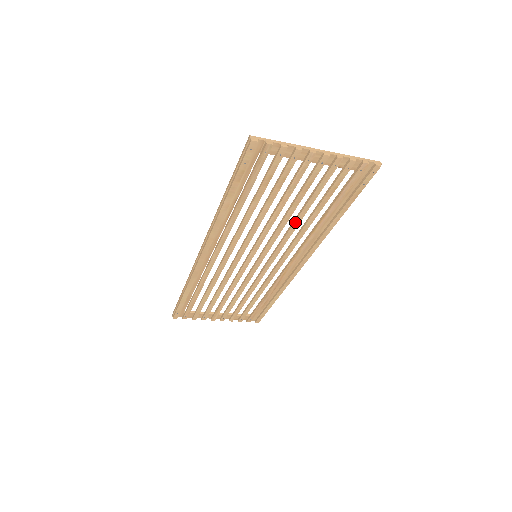
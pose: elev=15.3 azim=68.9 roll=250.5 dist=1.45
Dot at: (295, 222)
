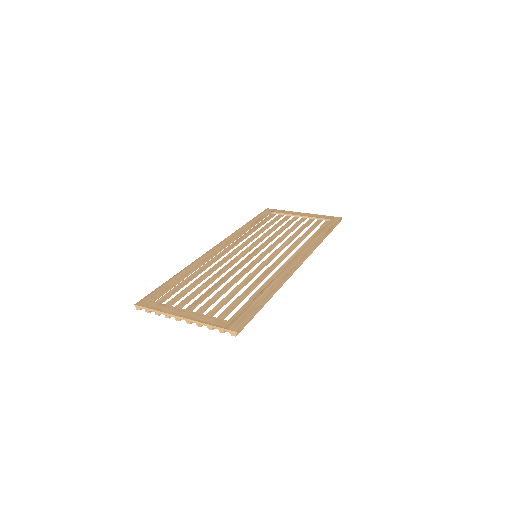
Dot at: (242, 284)
